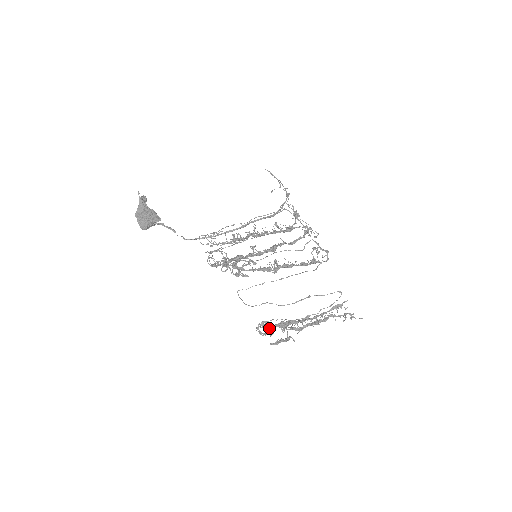
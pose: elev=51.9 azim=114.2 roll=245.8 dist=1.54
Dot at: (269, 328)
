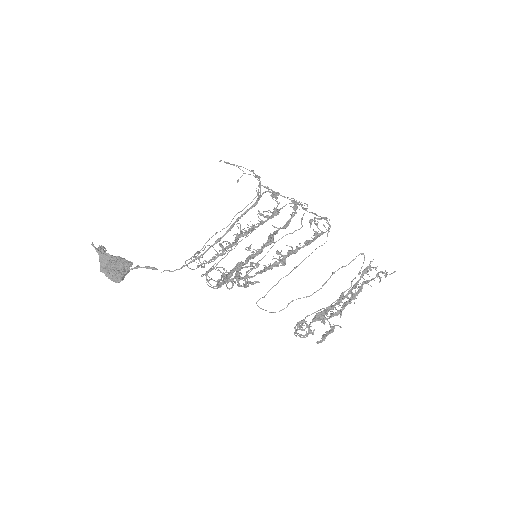
Dot at: (307, 327)
